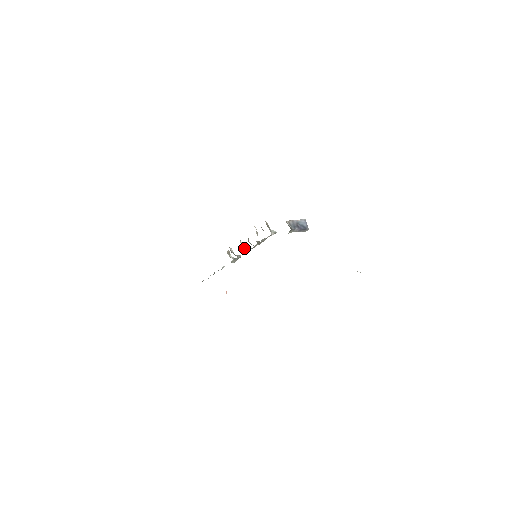
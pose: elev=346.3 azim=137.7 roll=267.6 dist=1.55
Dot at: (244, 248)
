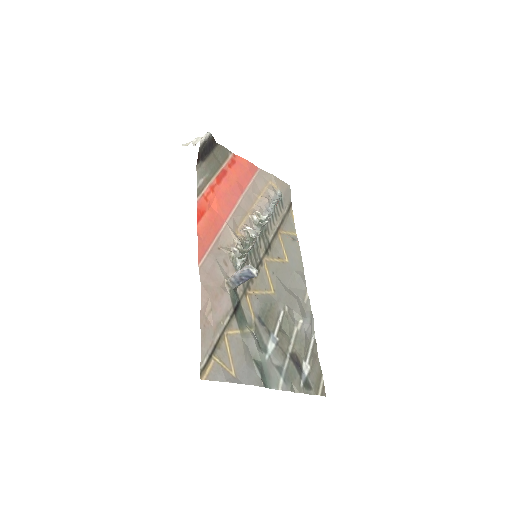
Dot at: (254, 233)
